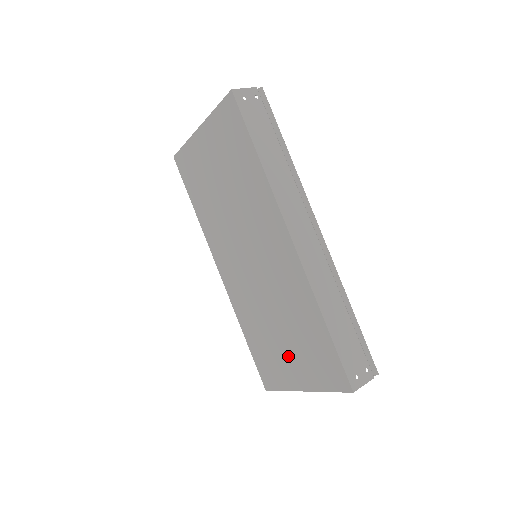
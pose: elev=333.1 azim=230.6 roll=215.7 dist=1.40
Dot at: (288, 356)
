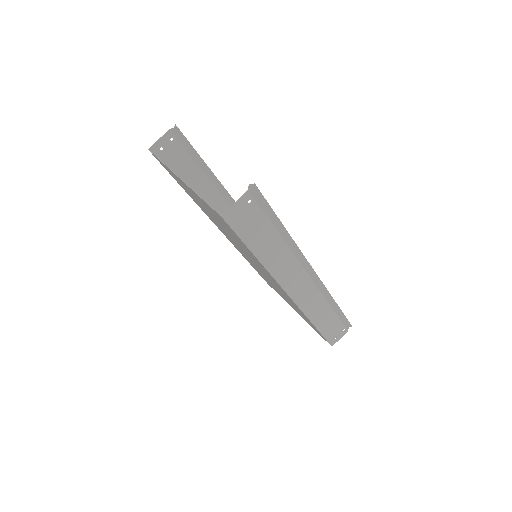
Dot at: (286, 300)
